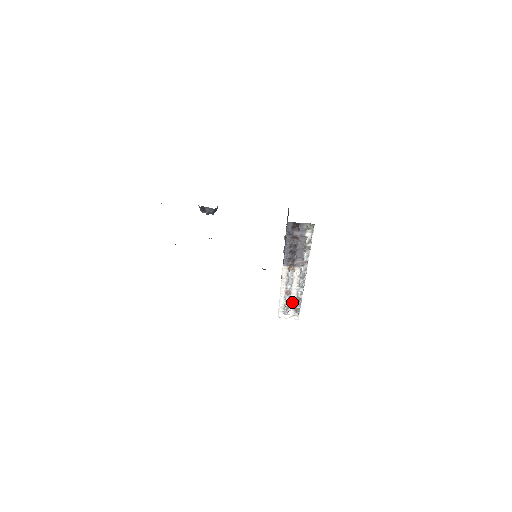
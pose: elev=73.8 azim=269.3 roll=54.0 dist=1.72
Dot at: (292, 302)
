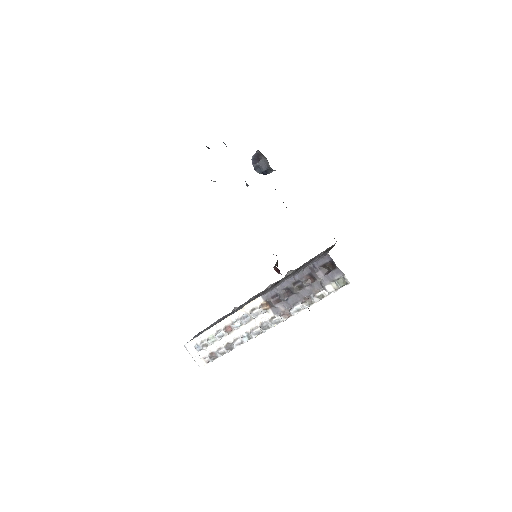
Dot at: (219, 343)
